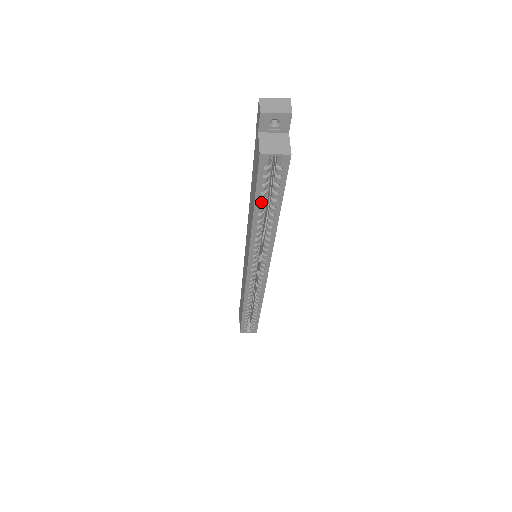
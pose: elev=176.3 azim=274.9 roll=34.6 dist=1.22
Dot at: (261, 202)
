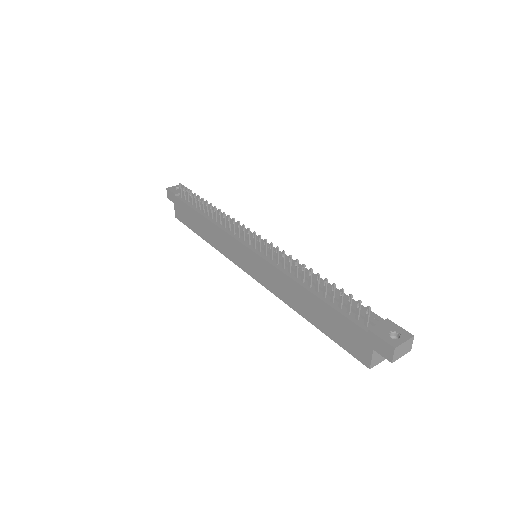
Dot at: occluded
